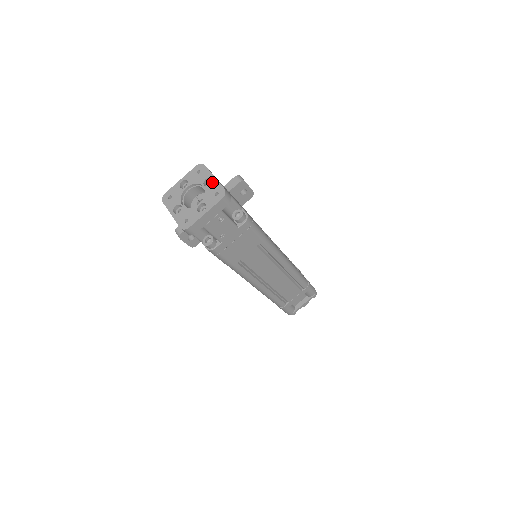
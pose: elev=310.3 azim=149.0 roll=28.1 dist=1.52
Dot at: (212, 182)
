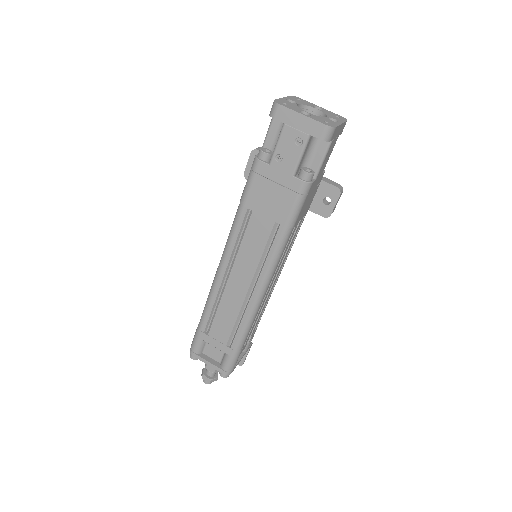
Dot at: occluded
